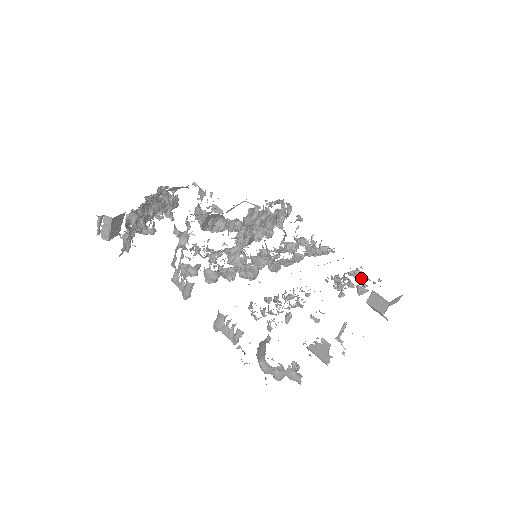
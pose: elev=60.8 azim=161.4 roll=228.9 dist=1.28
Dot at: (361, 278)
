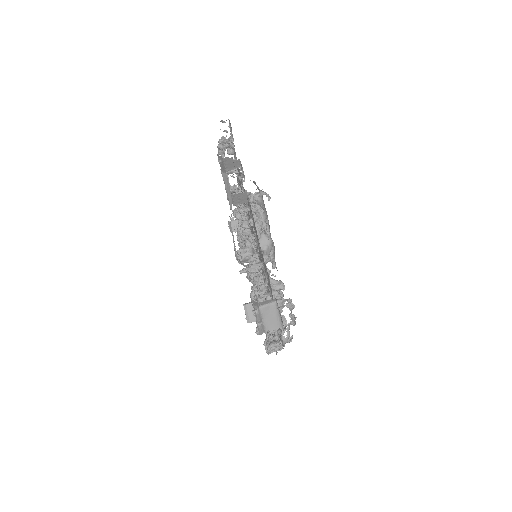
Dot at: occluded
